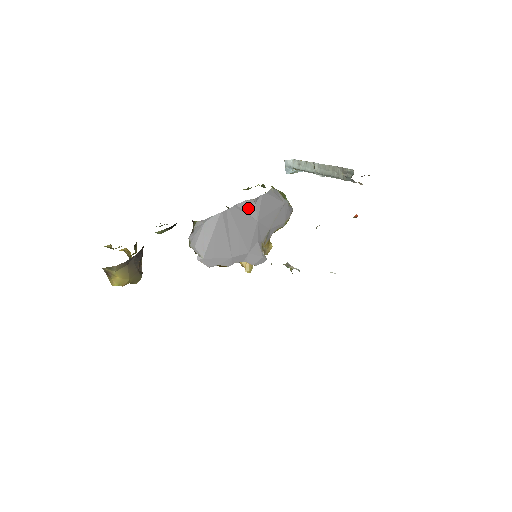
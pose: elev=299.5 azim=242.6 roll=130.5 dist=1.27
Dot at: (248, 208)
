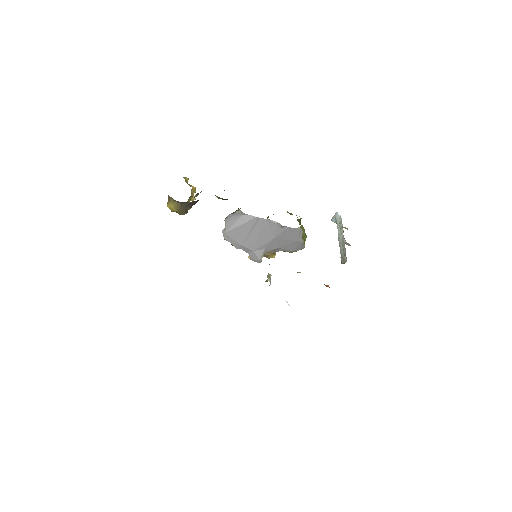
Dot at: (275, 227)
